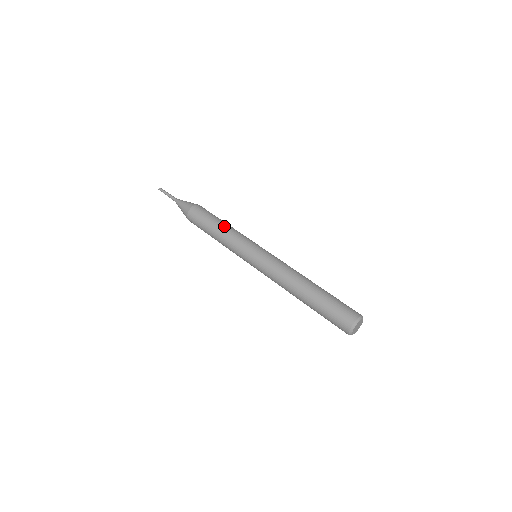
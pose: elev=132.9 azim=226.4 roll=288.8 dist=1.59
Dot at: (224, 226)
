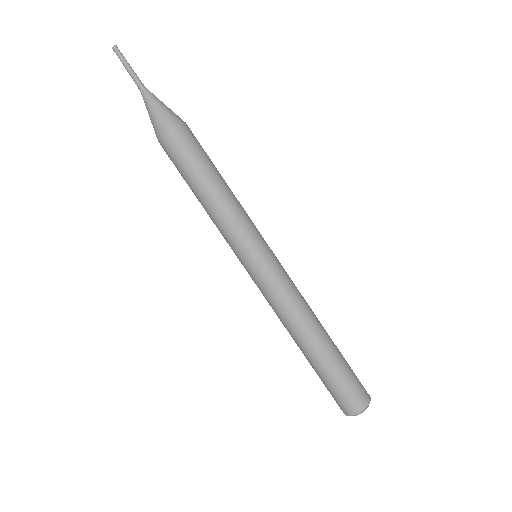
Dot at: (204, 202)
